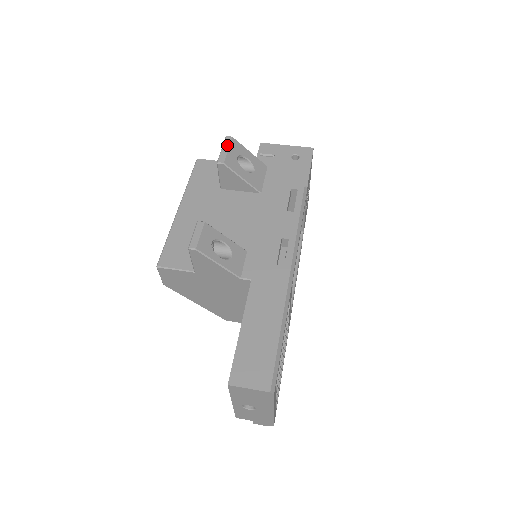
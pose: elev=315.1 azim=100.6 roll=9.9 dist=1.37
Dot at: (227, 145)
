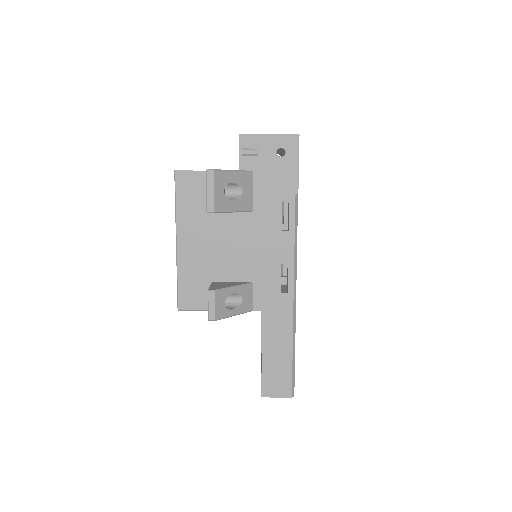
Dot at: (211, 185)
